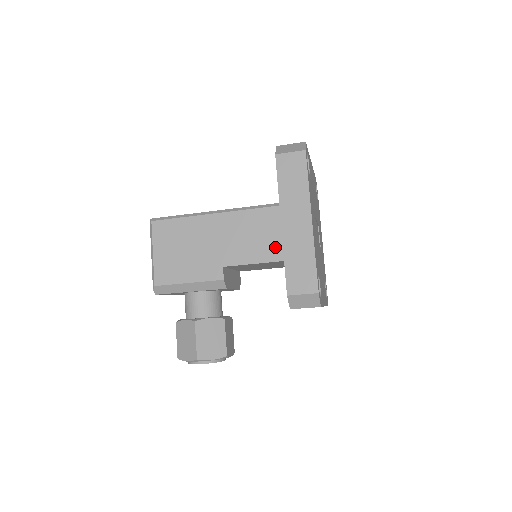
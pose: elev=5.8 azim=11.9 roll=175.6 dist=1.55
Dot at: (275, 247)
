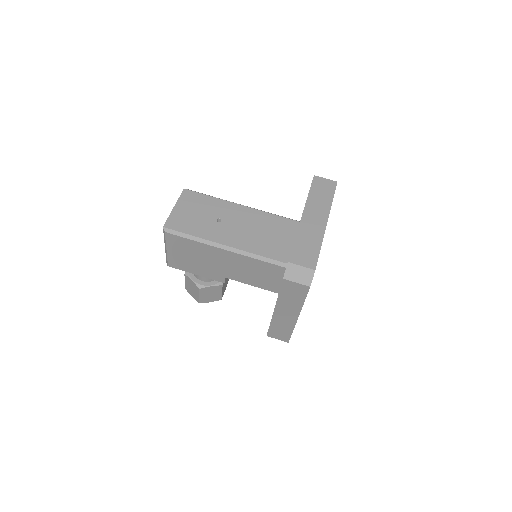
Dot at: (270, 284)
